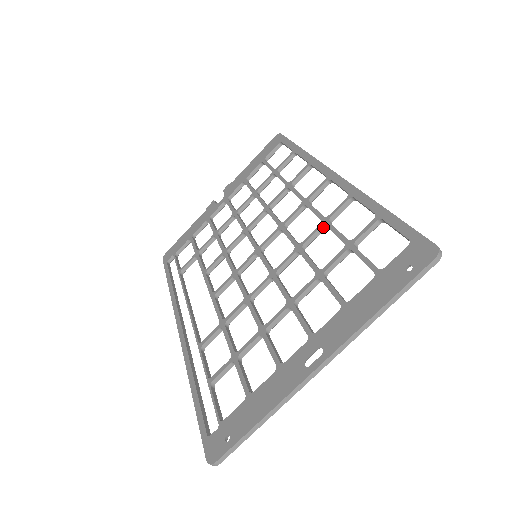
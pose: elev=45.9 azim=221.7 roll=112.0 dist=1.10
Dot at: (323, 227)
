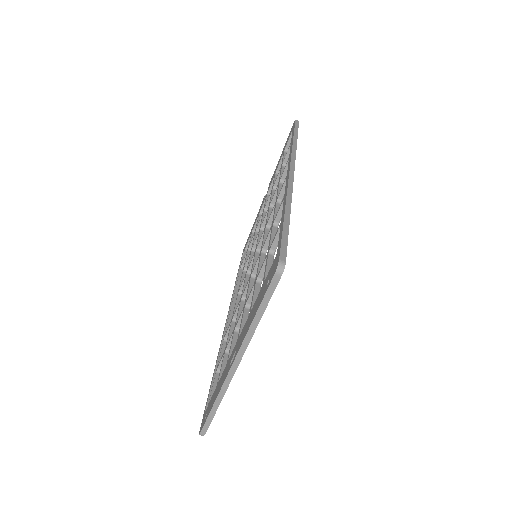
Dot at: occluded
